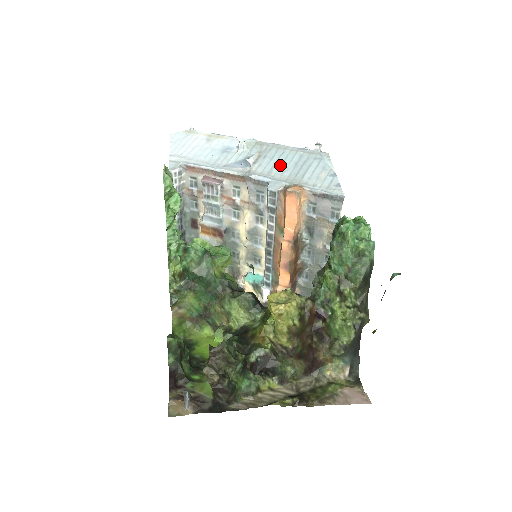
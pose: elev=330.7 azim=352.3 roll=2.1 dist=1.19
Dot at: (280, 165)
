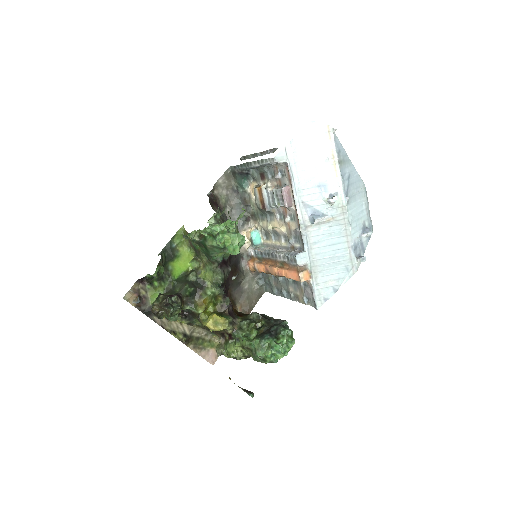
Dot at: (326, 245)
